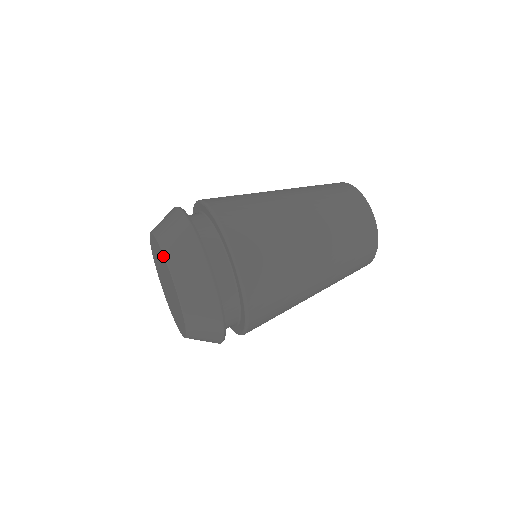
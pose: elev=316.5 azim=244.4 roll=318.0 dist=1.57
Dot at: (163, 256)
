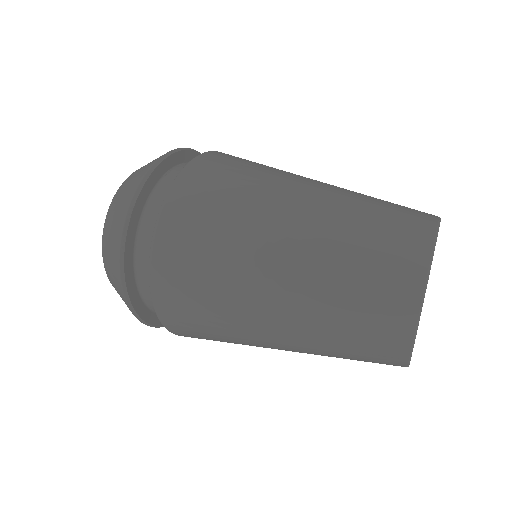
Dot at: occluded
